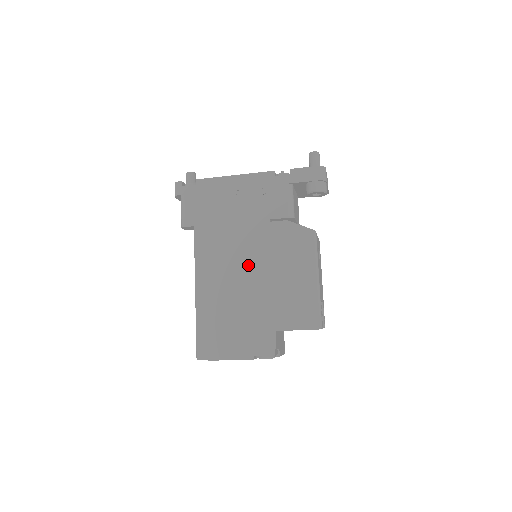
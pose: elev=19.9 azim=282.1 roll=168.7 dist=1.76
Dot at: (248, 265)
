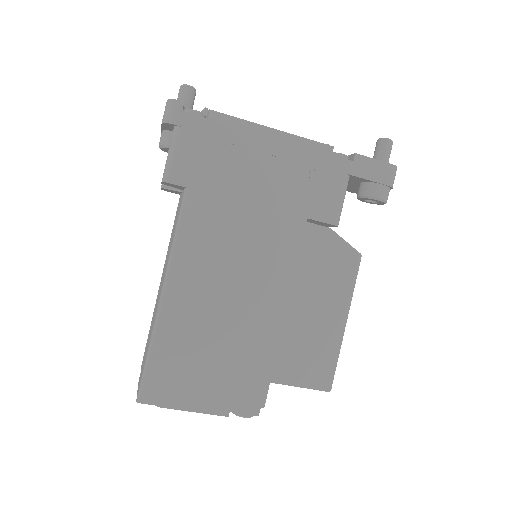
Dot at: (257, 277)
